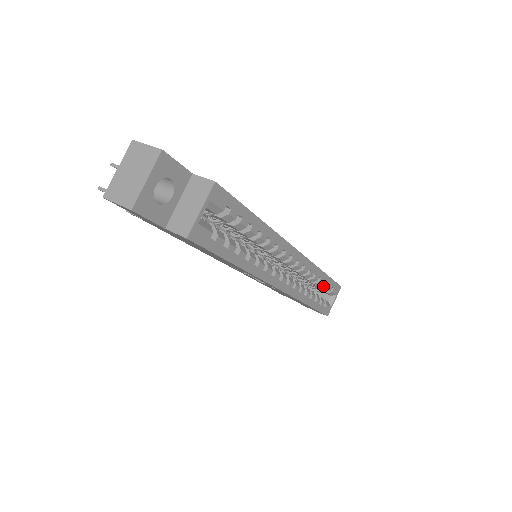
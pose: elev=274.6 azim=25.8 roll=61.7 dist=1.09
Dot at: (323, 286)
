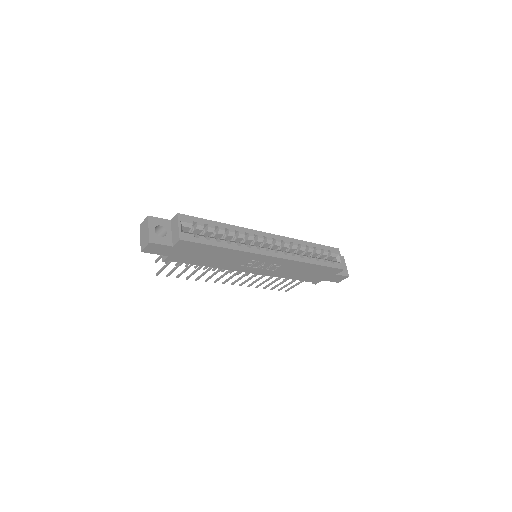
Dot at: (317, 251)
